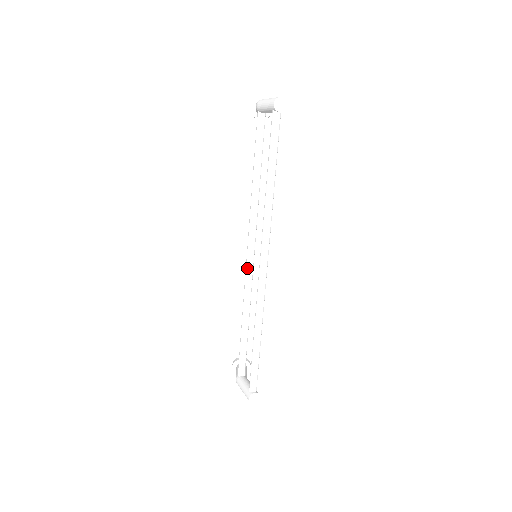
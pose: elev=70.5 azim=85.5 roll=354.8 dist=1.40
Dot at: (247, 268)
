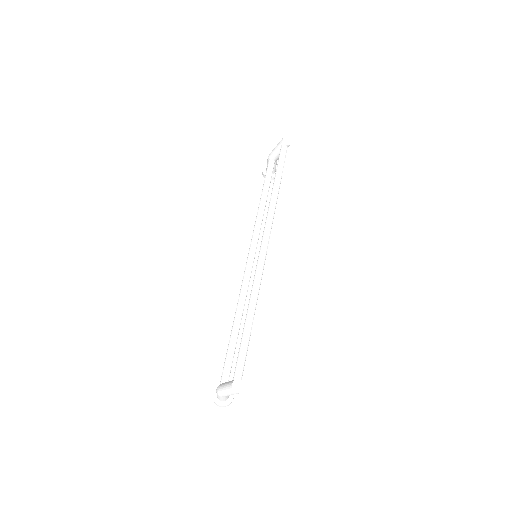
Dot at: (246, 269)
